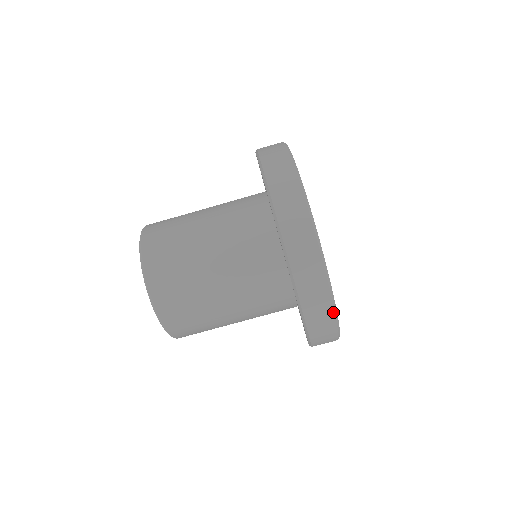
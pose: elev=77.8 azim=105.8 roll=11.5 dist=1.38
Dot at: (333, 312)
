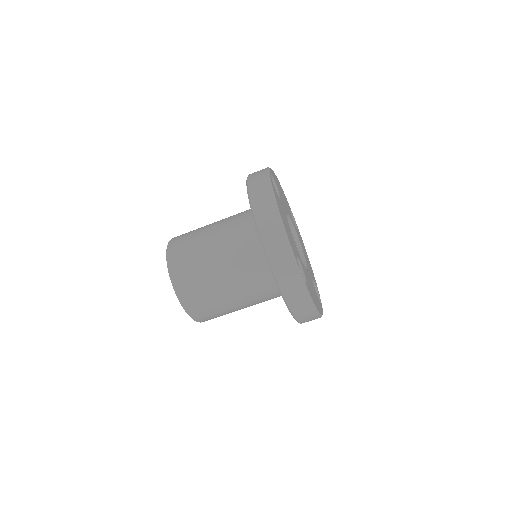
Dot at: (308, 297)
